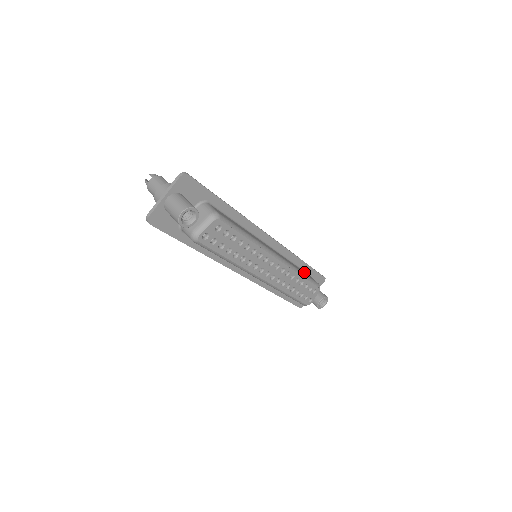
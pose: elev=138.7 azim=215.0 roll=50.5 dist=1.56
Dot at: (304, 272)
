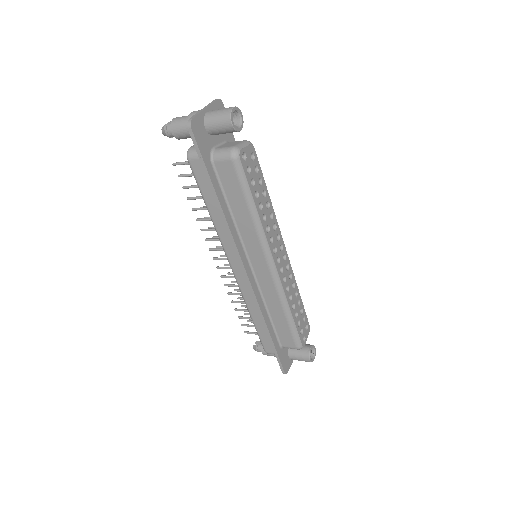
Dot at: occluded
